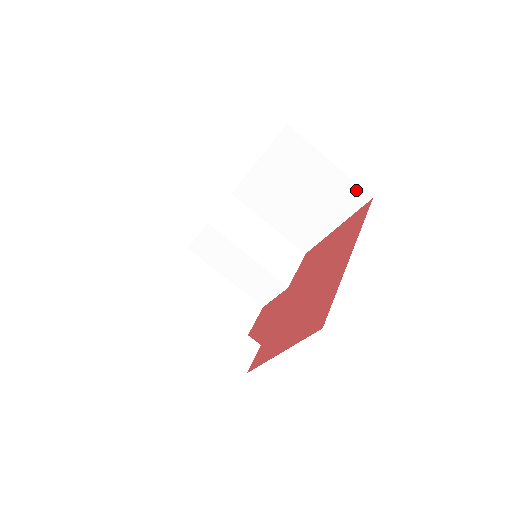
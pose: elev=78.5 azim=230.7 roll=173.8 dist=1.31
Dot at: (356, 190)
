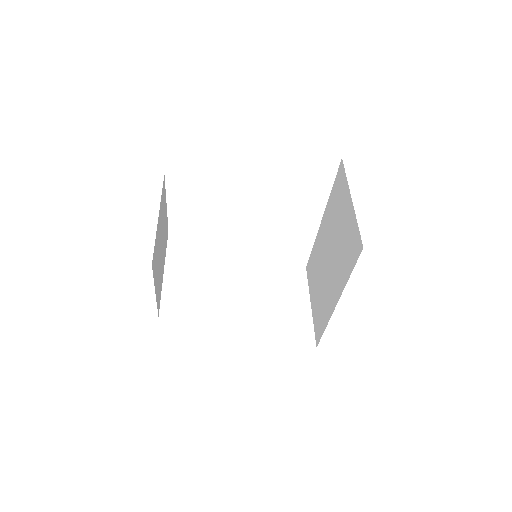
Dot at: (310, 334)
